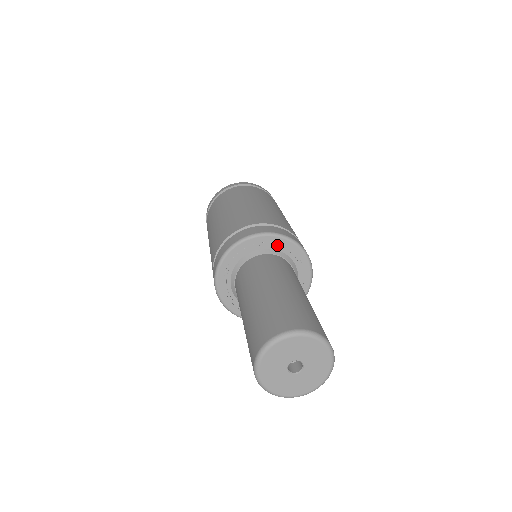
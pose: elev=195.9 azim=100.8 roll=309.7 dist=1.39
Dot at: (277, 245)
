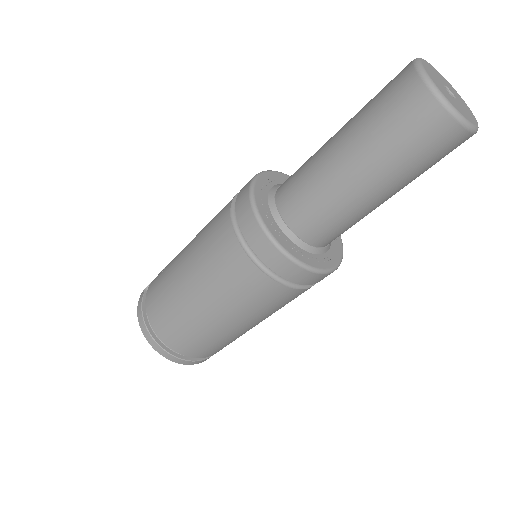
Dot at: occluded
